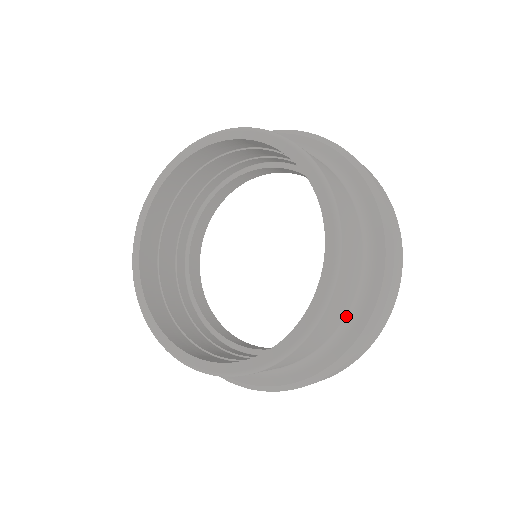
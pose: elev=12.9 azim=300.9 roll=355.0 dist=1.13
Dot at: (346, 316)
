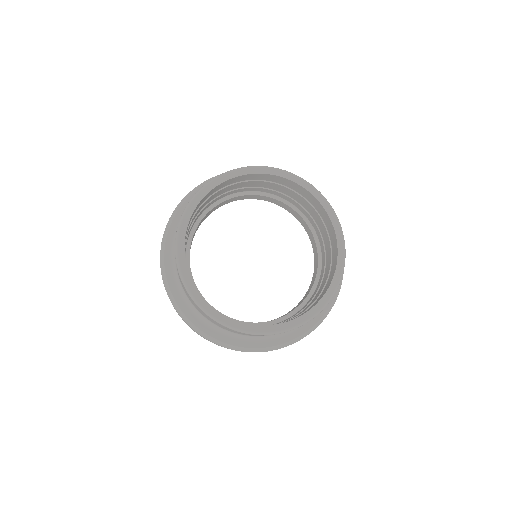
Dot at: occluded
